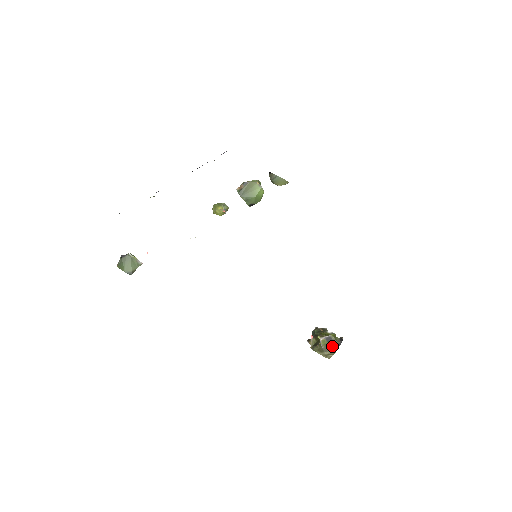
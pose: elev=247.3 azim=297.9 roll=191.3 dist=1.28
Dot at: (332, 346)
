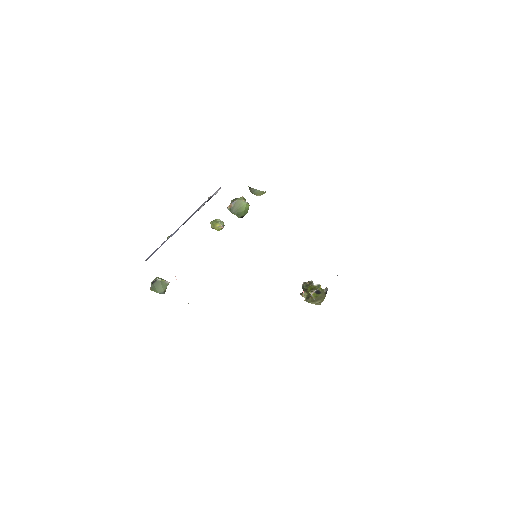
Dot at: (321, 296)
